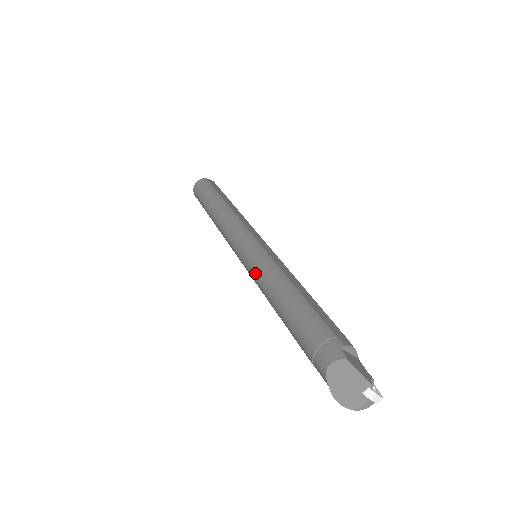
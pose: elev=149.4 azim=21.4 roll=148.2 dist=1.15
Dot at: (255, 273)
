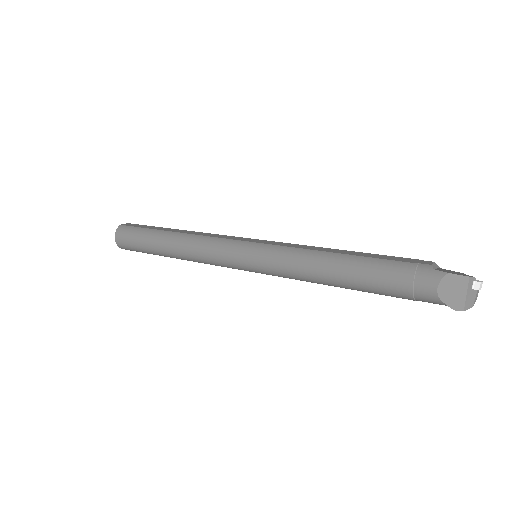
Dot at: (280, 269)
